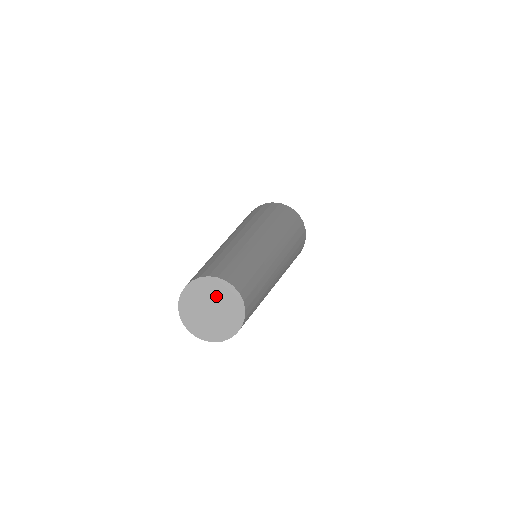
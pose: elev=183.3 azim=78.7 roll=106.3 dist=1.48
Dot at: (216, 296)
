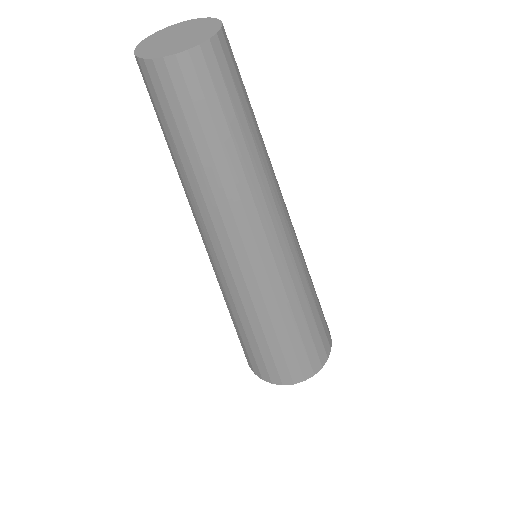
Dot at: (186, 28)
